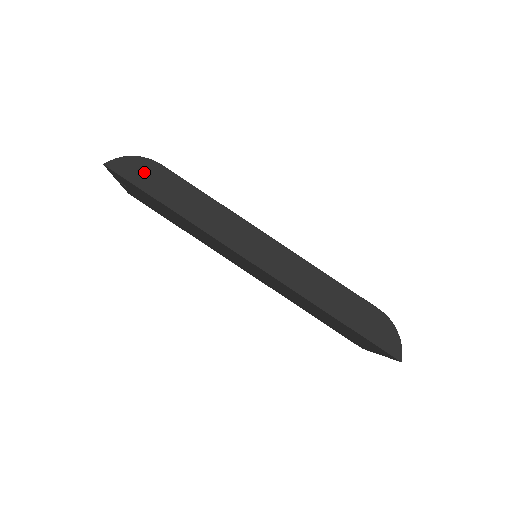
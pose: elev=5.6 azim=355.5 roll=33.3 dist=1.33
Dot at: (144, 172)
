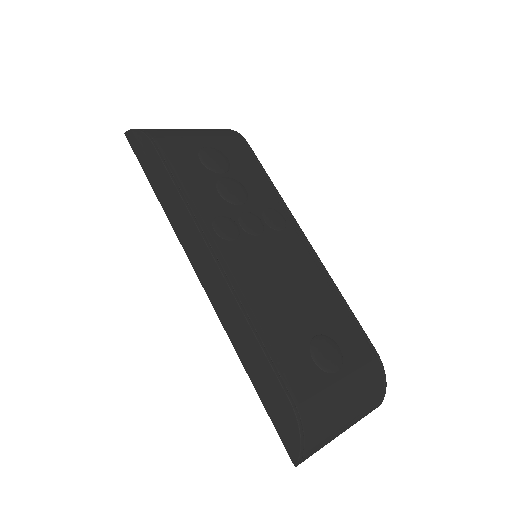
Dot at: (143, 149)
